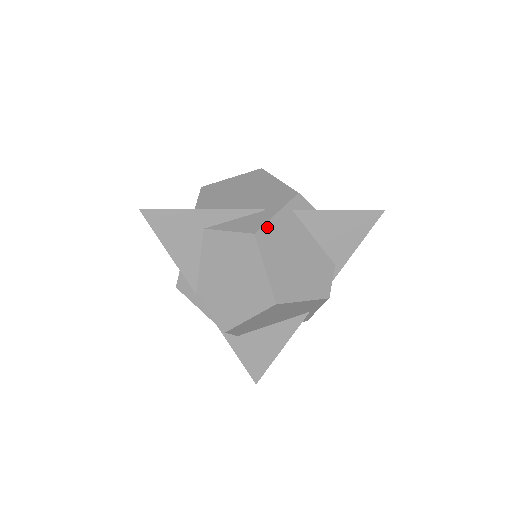
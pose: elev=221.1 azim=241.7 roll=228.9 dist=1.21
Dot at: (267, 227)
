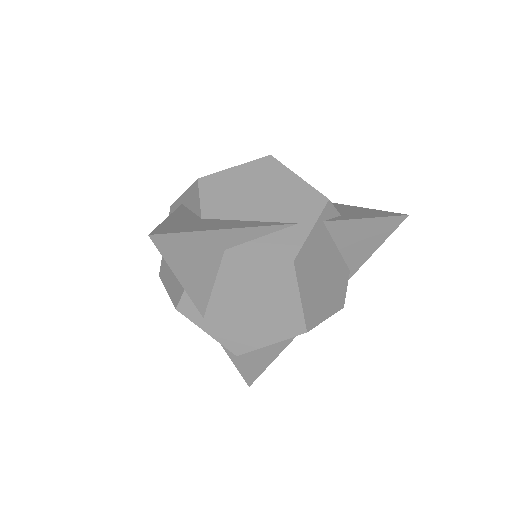
Dot at: (304, 249)
